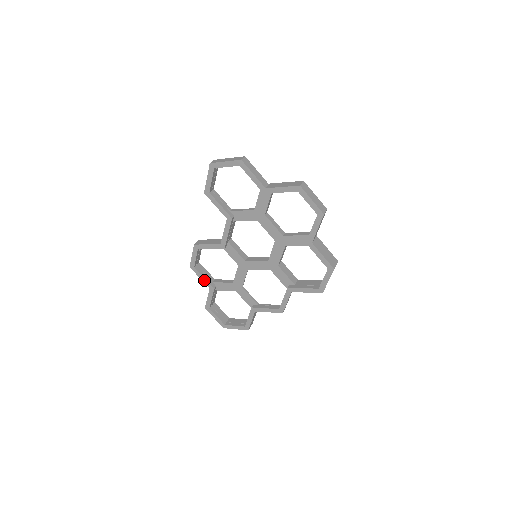
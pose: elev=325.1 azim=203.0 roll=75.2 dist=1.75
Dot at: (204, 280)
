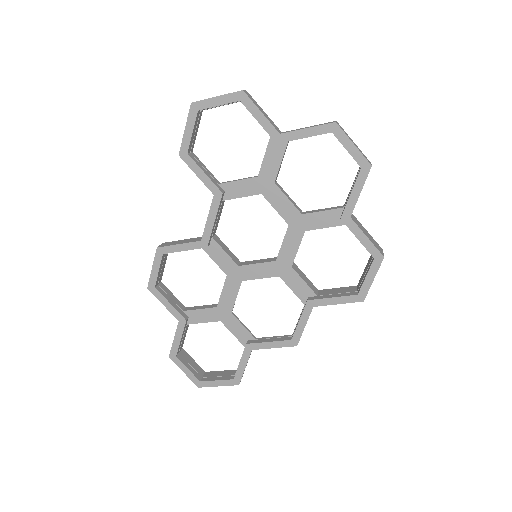
Dot at: (170, 307)
